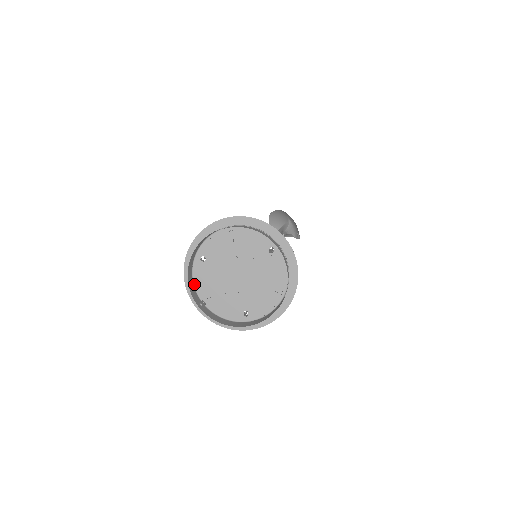
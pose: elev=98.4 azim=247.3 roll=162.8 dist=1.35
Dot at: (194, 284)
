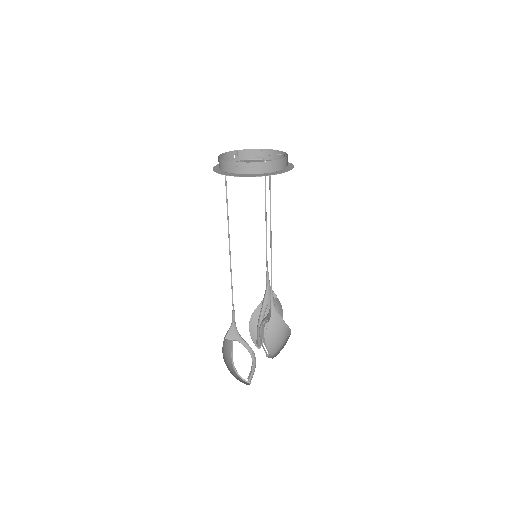
Dot at: (226, 173)
